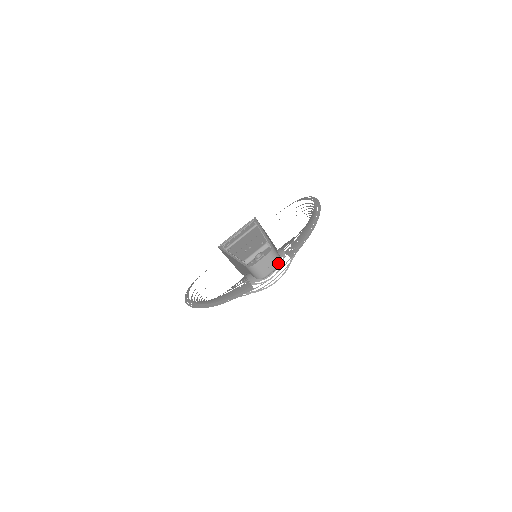
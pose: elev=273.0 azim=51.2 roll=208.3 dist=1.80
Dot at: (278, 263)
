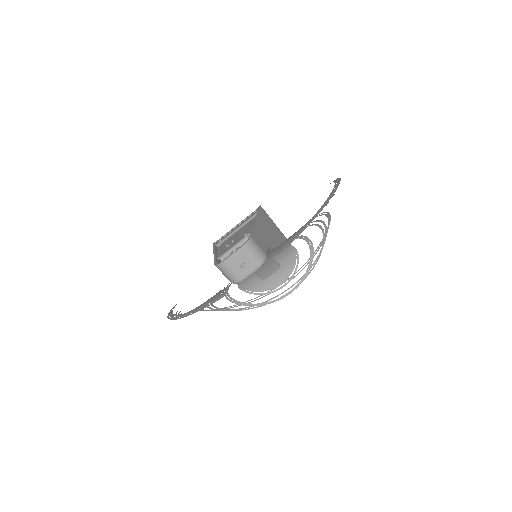
Dot at: (258, 262)
